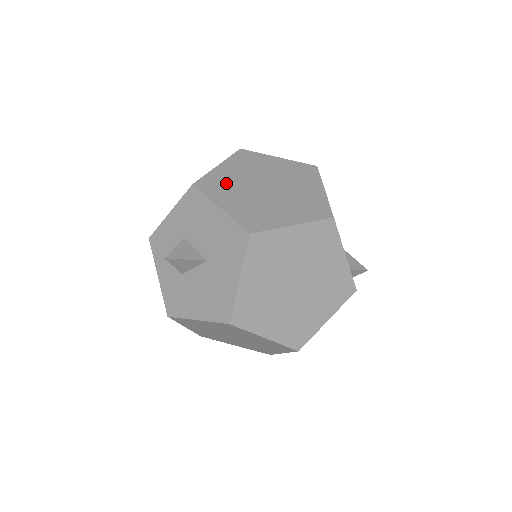
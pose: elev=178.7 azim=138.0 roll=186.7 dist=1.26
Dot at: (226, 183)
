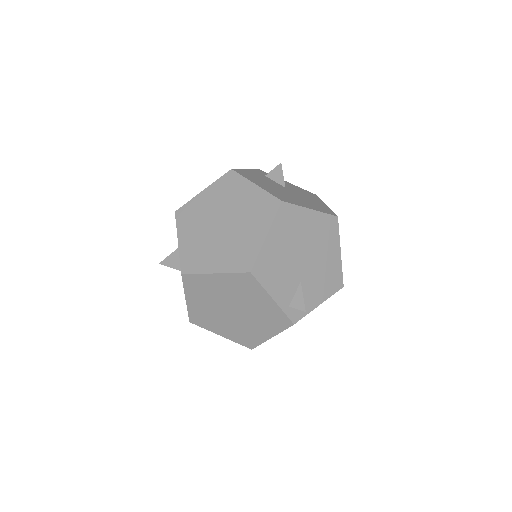
Dot at: (196, 214)
